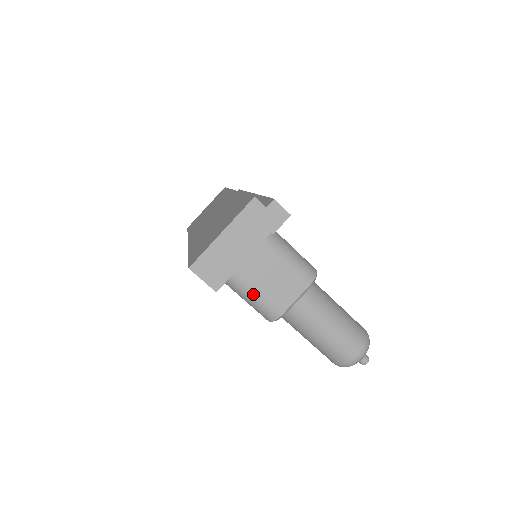
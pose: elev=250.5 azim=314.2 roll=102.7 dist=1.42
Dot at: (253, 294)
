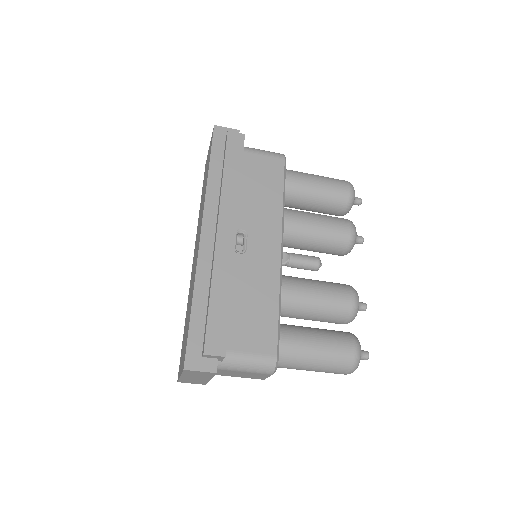
Dot at: (234, 376)
